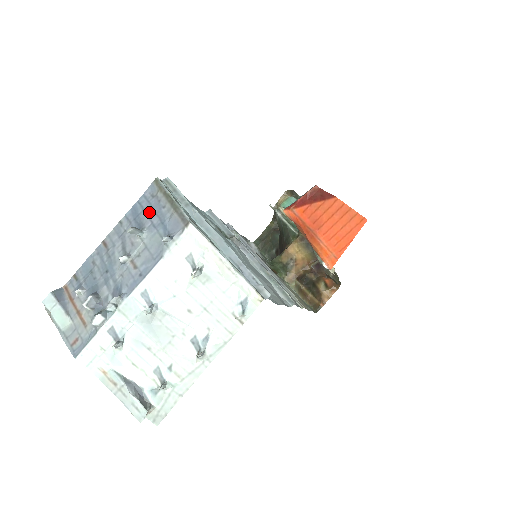
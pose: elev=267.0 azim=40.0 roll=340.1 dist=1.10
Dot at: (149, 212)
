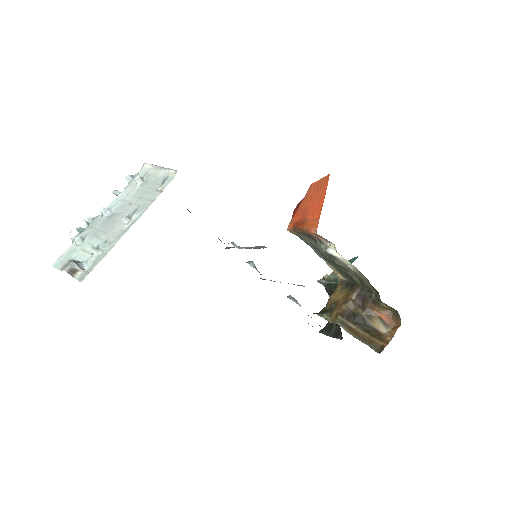
Dot at: occluded
